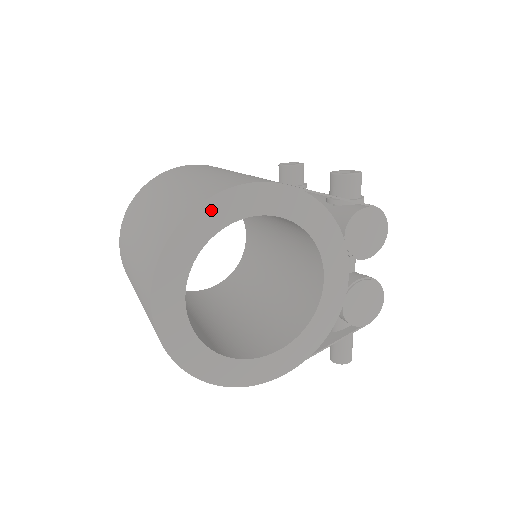
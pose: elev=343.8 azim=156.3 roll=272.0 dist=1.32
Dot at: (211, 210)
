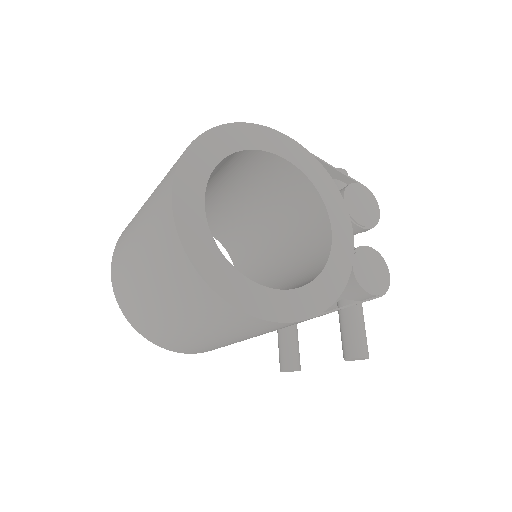
Dot at: (231, 133)
